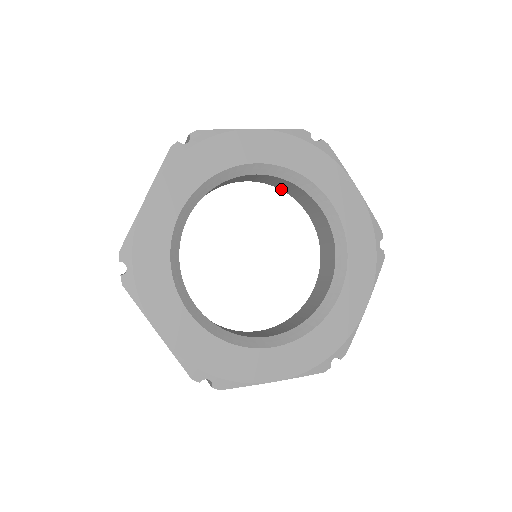
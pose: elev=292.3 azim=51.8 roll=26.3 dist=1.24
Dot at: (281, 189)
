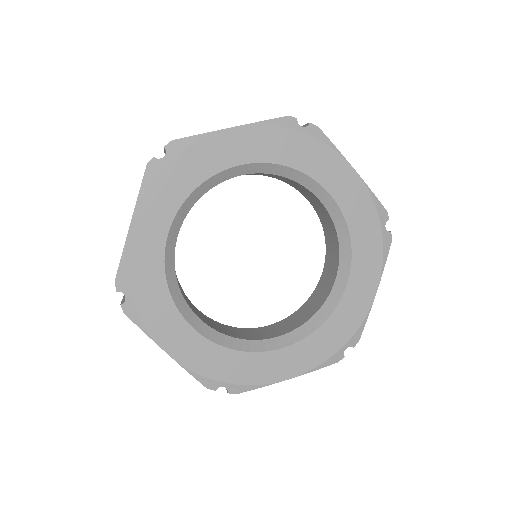
Dot at: occluded
